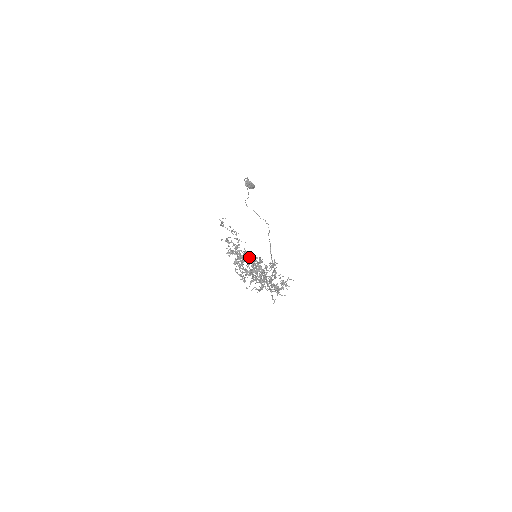
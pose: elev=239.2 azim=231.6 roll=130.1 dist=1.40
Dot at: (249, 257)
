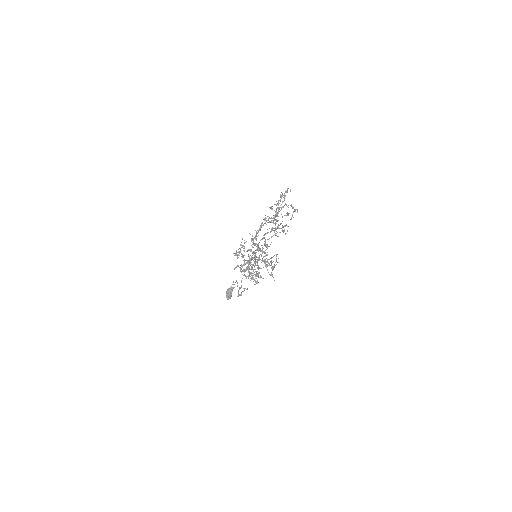
Dot at: (288, 214)
